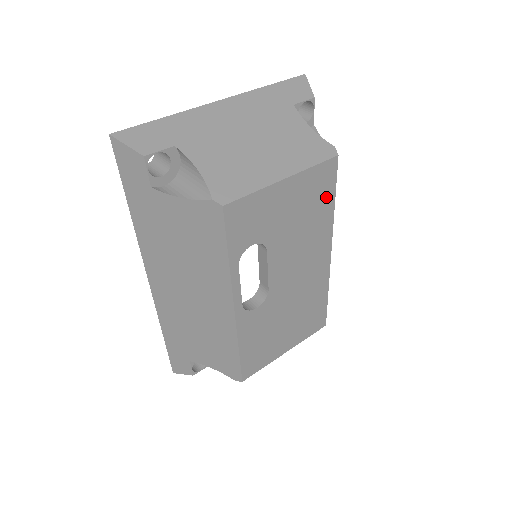
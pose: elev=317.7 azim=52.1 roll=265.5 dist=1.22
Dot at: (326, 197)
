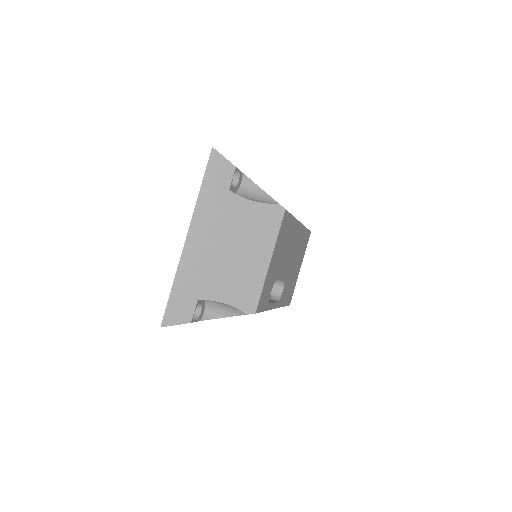
Dot at: (288, 224)
